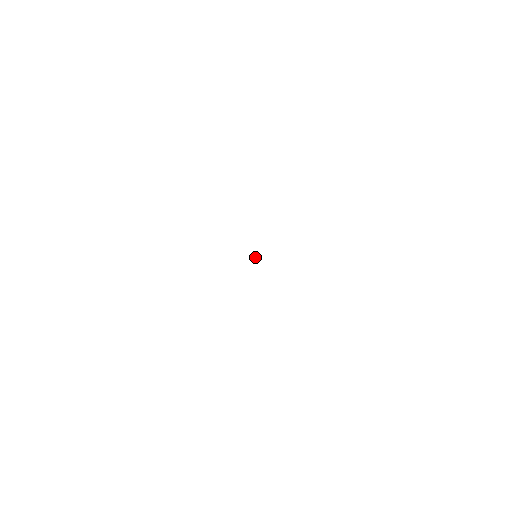
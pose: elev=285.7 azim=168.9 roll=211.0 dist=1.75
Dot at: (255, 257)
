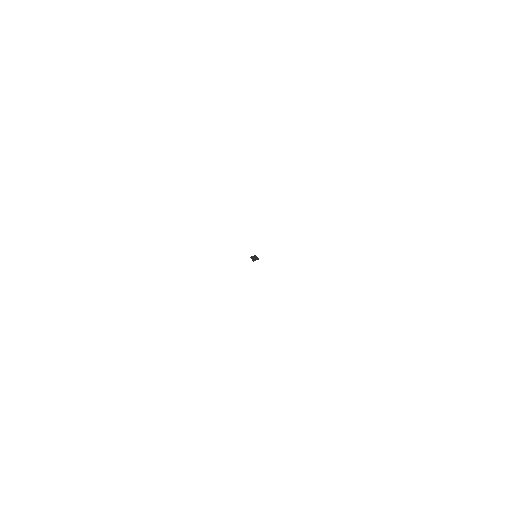
Dot at: (255, 258)
